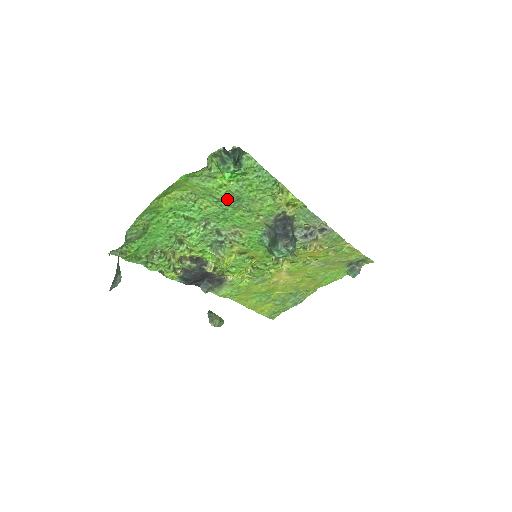
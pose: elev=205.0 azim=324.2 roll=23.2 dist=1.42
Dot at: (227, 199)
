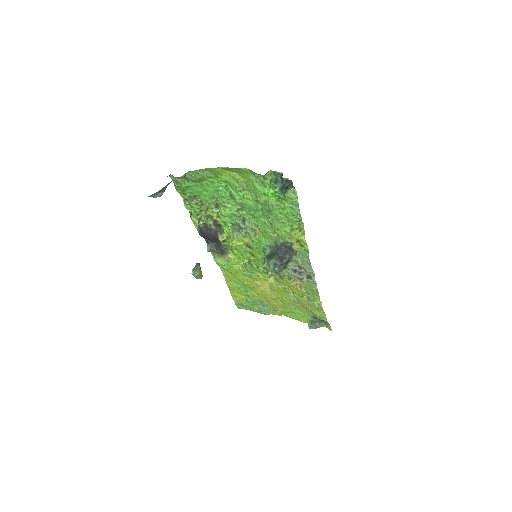
Dot at: (263, 205)
